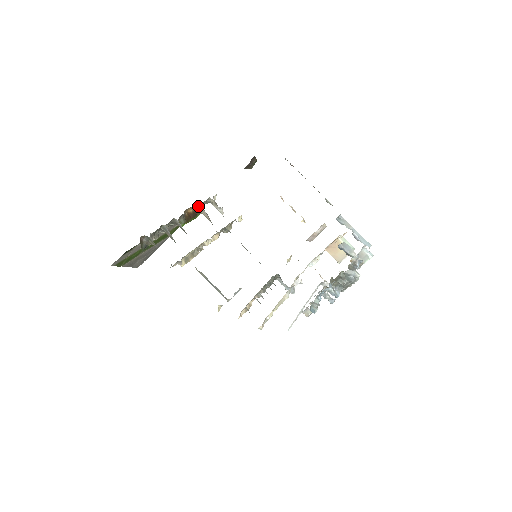
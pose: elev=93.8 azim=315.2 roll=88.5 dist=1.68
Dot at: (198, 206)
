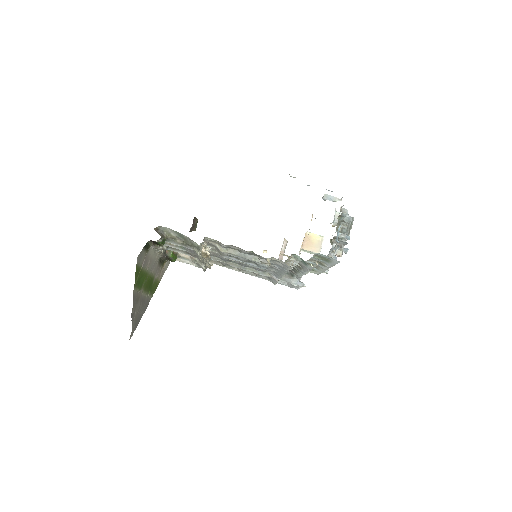
Dot at: occluded
